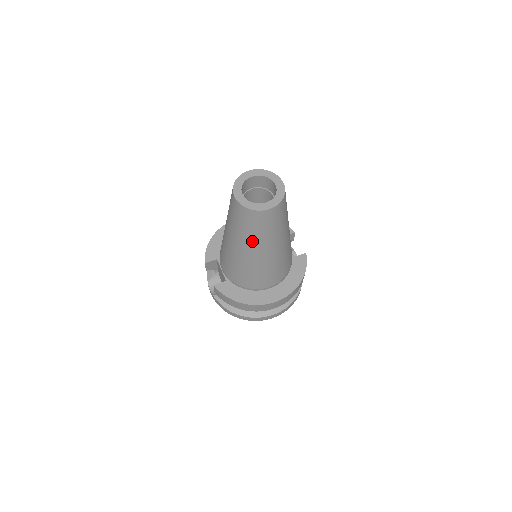
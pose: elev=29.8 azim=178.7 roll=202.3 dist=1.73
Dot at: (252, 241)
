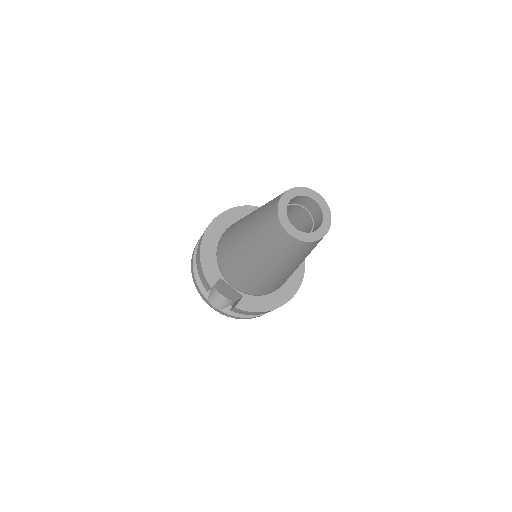
Dot at: (297, 262)
